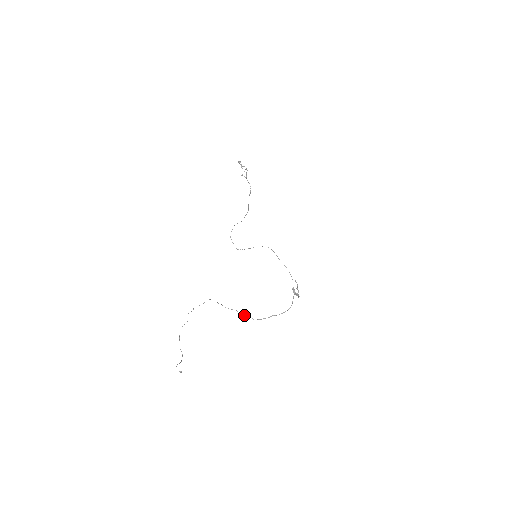
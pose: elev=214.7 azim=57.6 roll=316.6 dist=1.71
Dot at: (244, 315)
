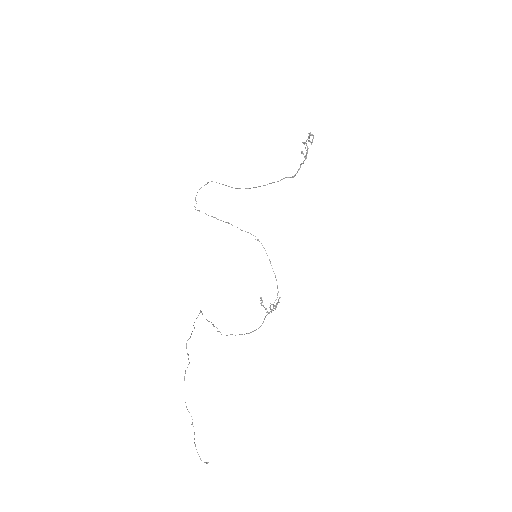
Dot at: occluded
